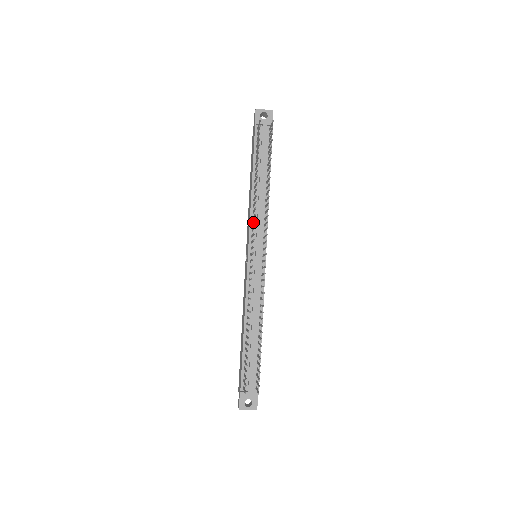
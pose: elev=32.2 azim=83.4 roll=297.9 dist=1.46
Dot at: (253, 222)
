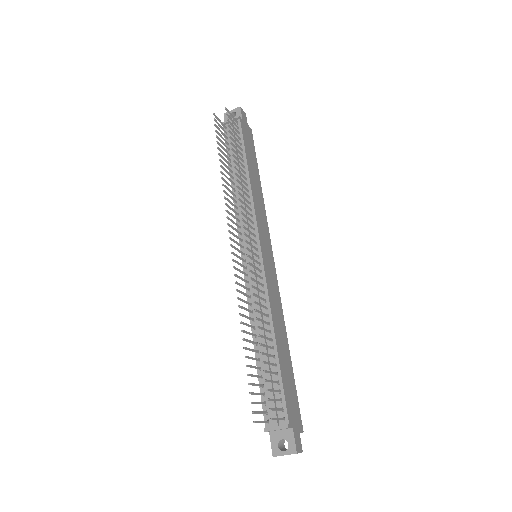
Dot at: occluded
